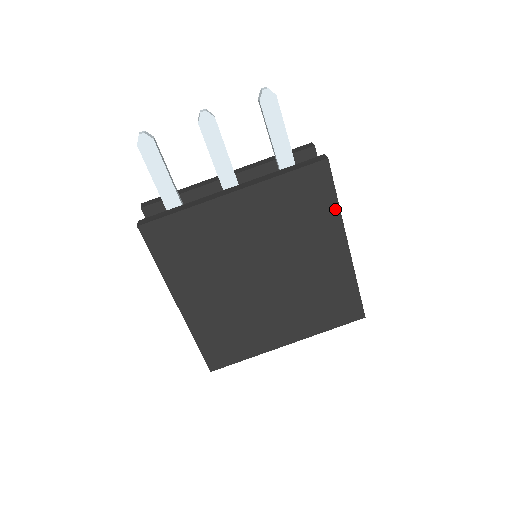
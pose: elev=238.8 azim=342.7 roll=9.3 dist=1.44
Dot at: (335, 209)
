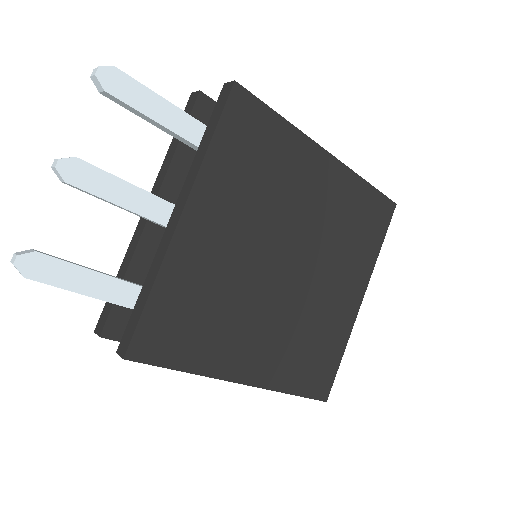
Dot at: (287, 129)
